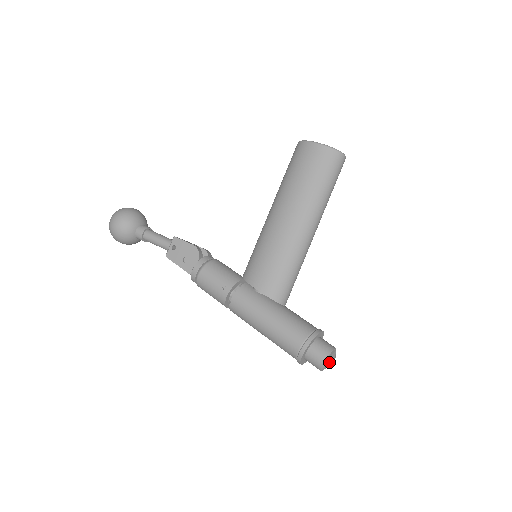
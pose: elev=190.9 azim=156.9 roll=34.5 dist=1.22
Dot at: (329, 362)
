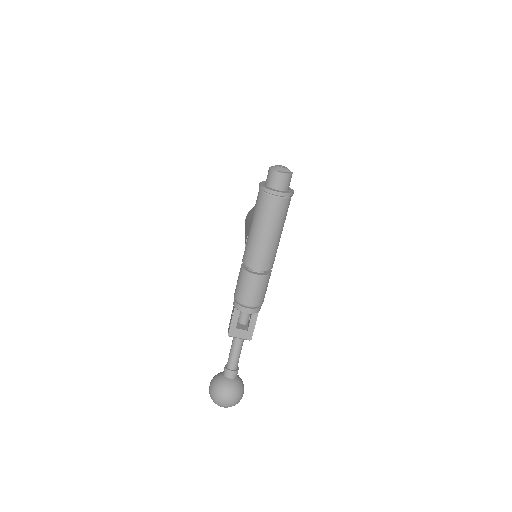
Dot at: (275, 166)
